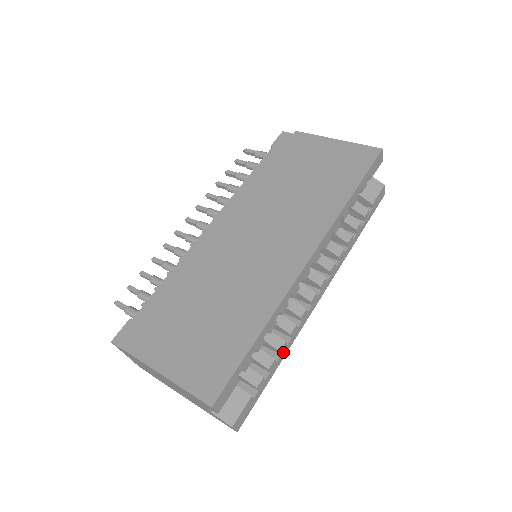
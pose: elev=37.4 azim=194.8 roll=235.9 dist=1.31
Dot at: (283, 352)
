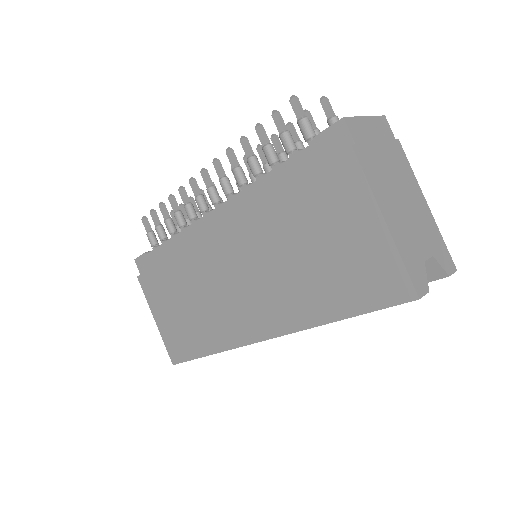
Dot at: occluded
